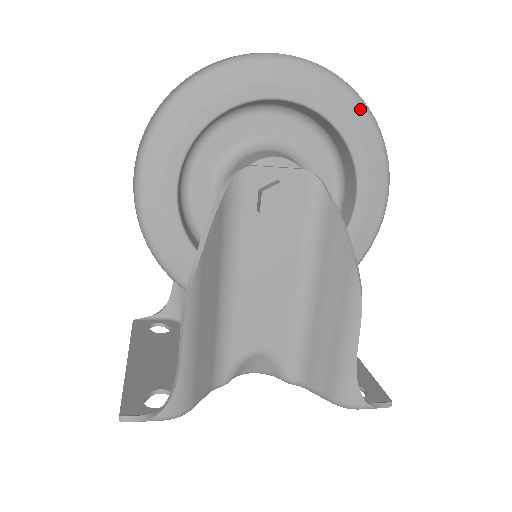
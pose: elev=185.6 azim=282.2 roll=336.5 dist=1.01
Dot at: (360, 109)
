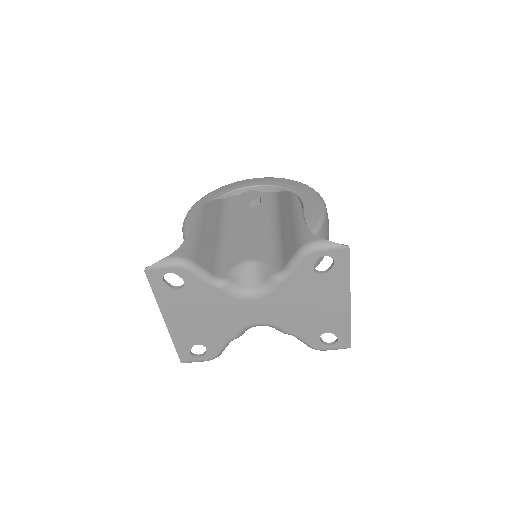
Dot at: (295, 182)
